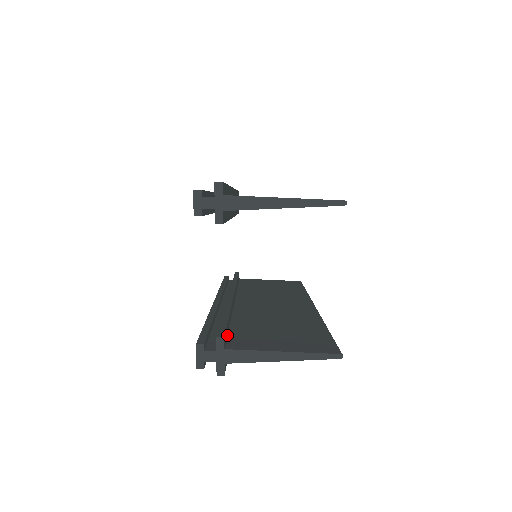
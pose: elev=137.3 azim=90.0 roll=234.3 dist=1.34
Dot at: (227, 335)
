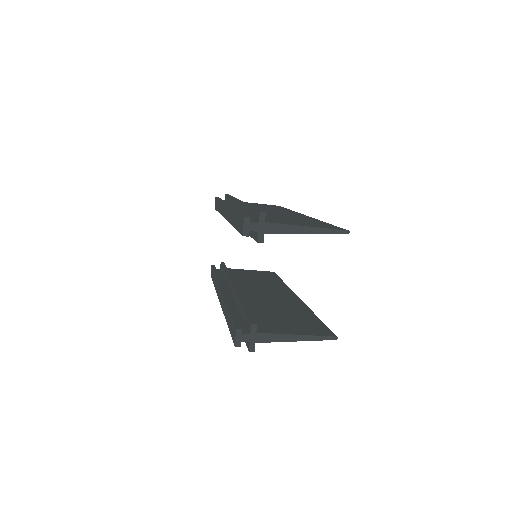
Dot at: occluded
